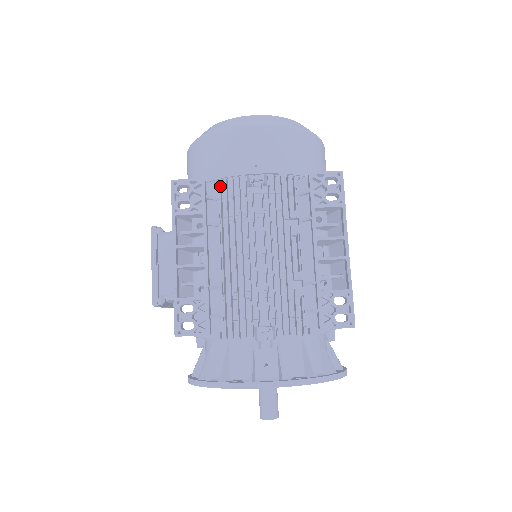
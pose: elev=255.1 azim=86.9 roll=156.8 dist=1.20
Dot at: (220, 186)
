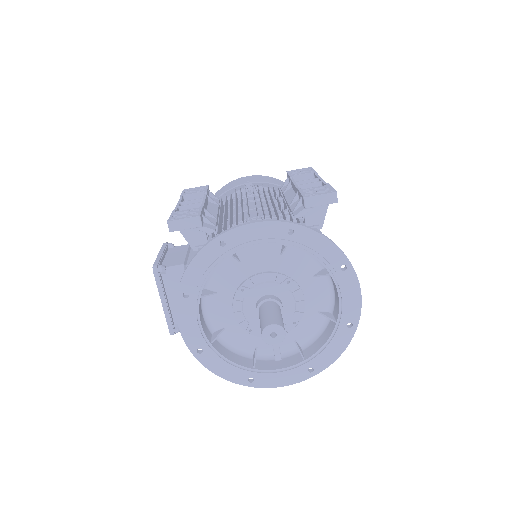
Dot at: occluded
